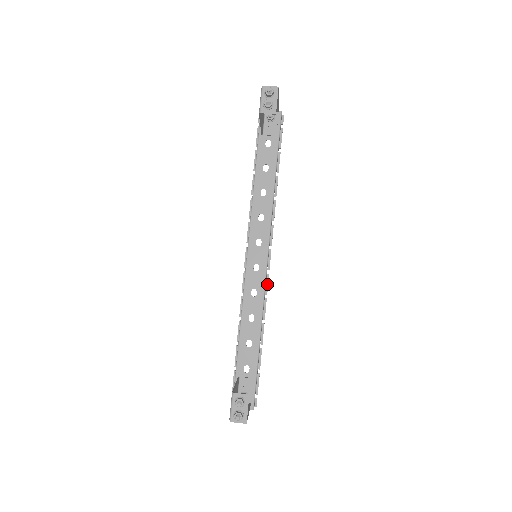
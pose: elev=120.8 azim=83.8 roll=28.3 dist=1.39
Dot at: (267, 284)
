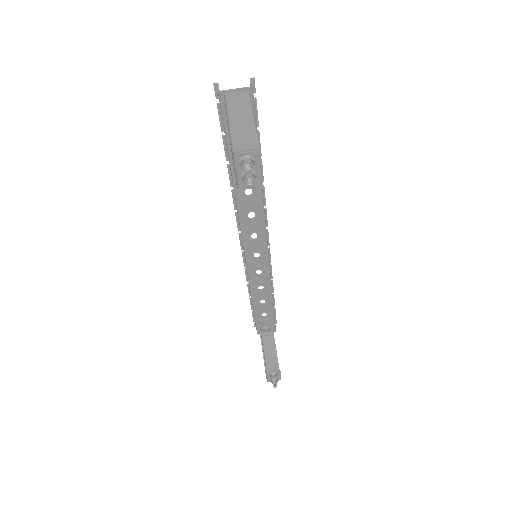
Dot at: (269, 256)
